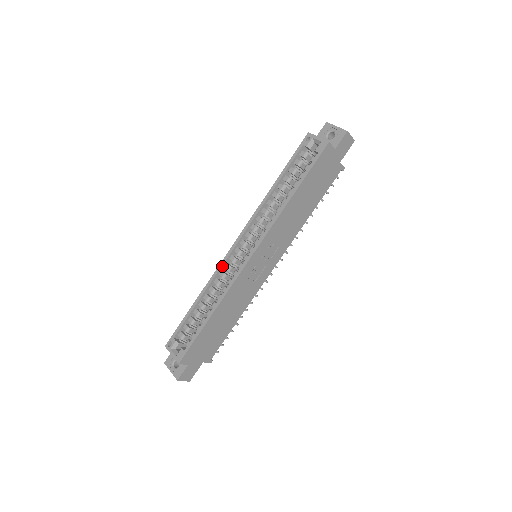
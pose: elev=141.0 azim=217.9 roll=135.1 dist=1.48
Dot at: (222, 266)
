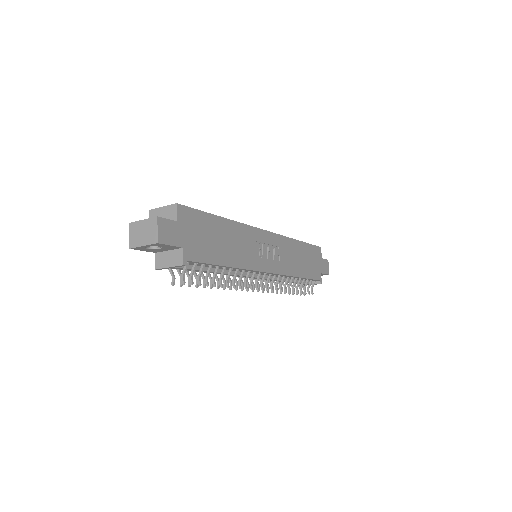
Dot at: occluded
